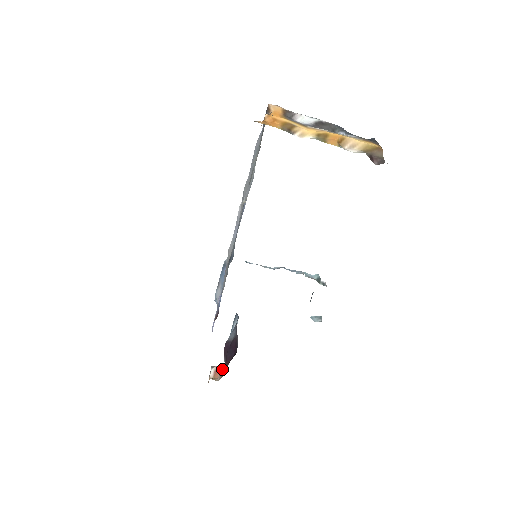
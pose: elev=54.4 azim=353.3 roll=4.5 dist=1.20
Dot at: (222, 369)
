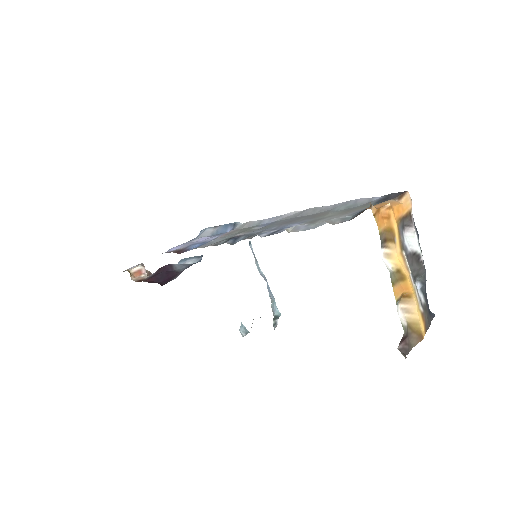
Dot at: (146, 275)
